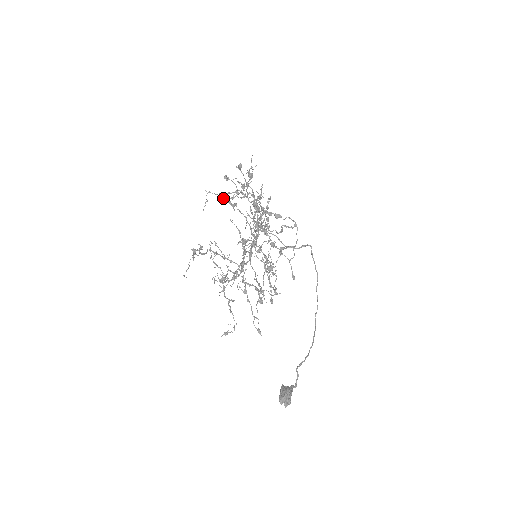
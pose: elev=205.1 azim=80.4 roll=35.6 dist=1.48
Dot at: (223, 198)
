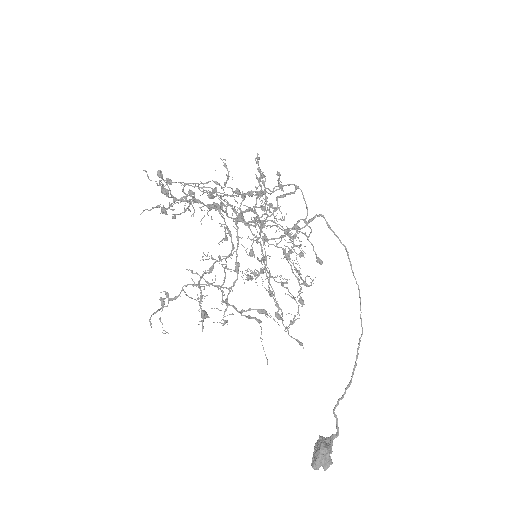
Dot at: (203, 184)
